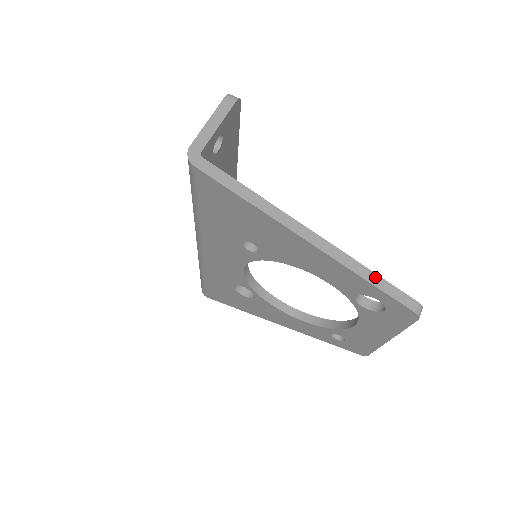
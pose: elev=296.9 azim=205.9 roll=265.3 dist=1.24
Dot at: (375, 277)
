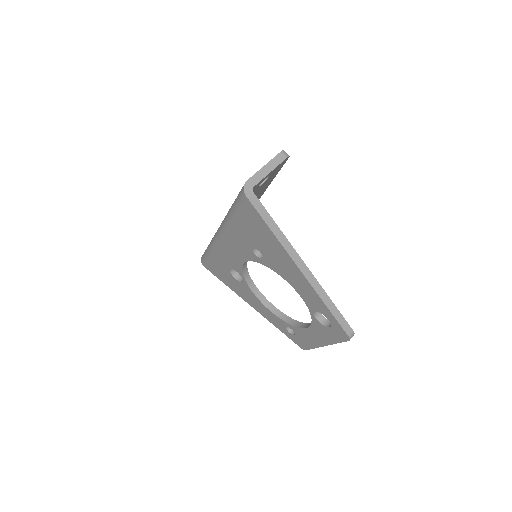
Dot at: (332, 305)
